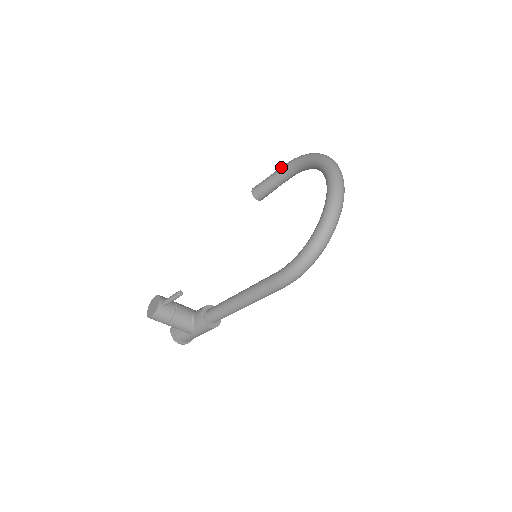
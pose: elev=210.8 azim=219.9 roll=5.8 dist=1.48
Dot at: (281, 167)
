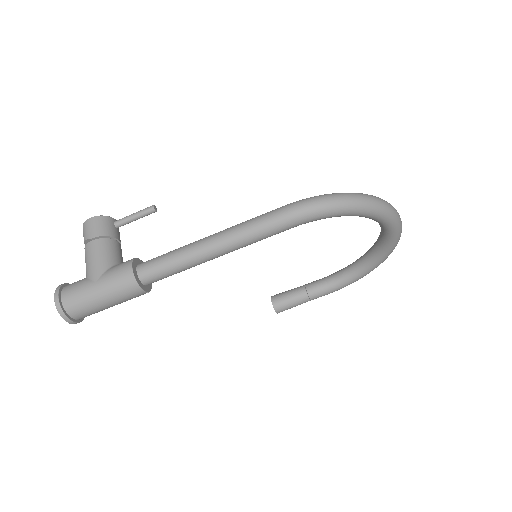
Dot at: occluded
